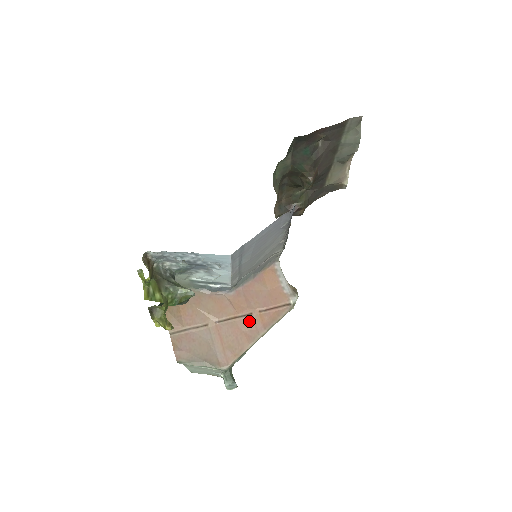
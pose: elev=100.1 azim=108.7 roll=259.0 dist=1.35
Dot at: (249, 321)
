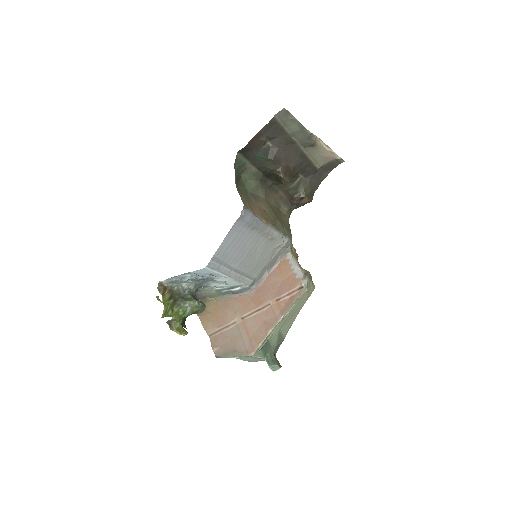
Dot at: (269, 311)
